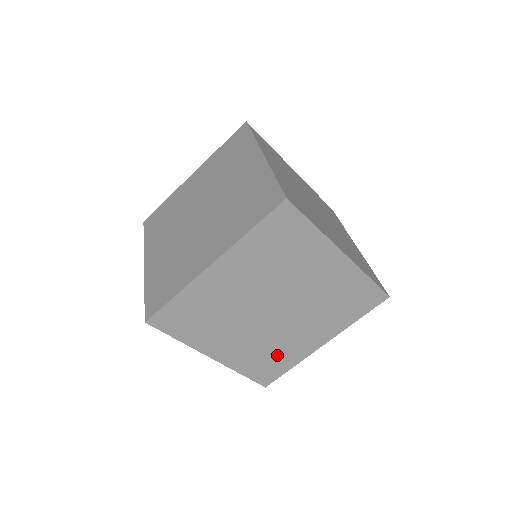
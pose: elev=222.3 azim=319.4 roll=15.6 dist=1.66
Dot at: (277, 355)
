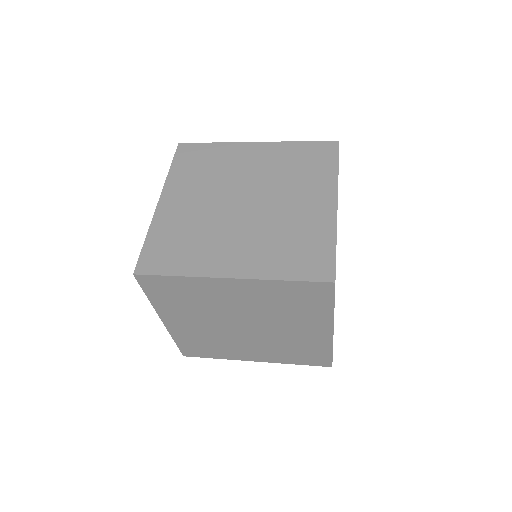
Dot at: (302, 348)
